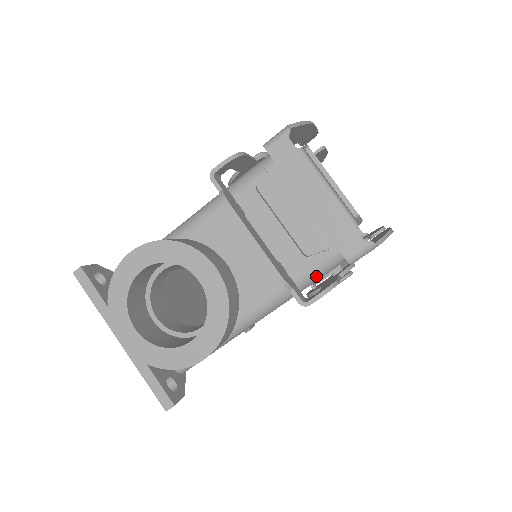
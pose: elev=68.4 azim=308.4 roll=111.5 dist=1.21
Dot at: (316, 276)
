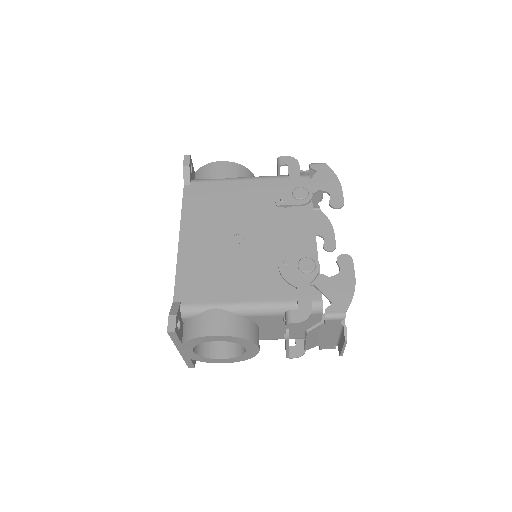
Dot at: occluded
